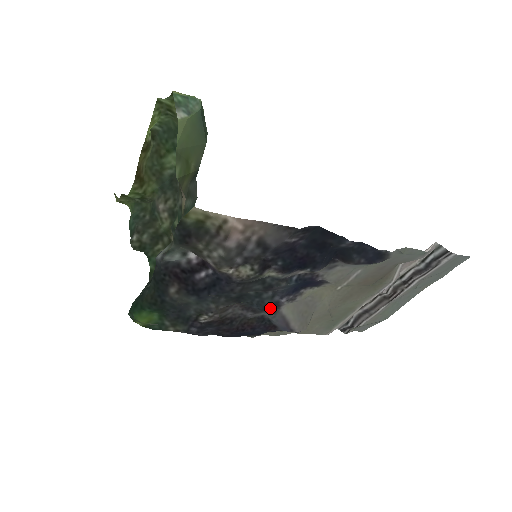
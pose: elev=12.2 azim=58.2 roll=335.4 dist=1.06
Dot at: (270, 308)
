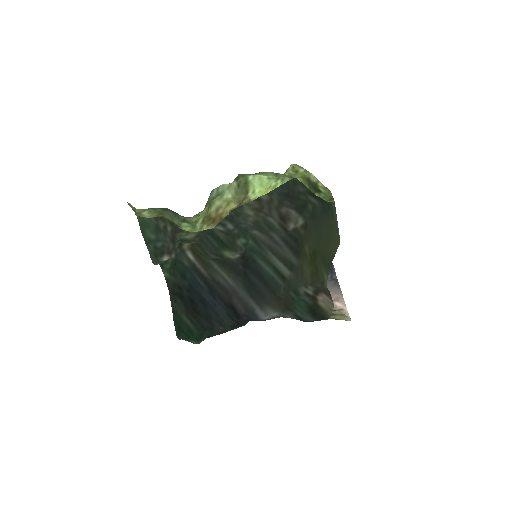
Dot at: occluded
